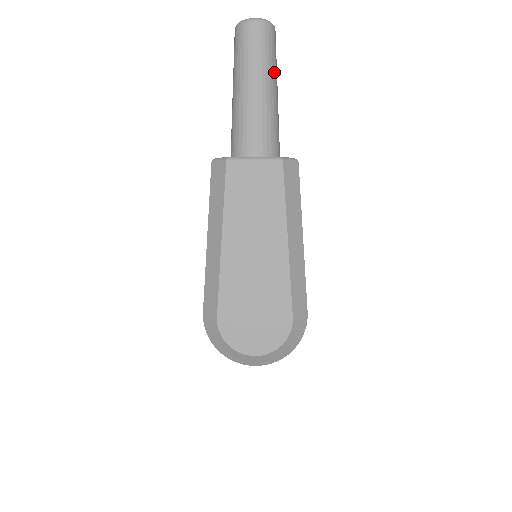
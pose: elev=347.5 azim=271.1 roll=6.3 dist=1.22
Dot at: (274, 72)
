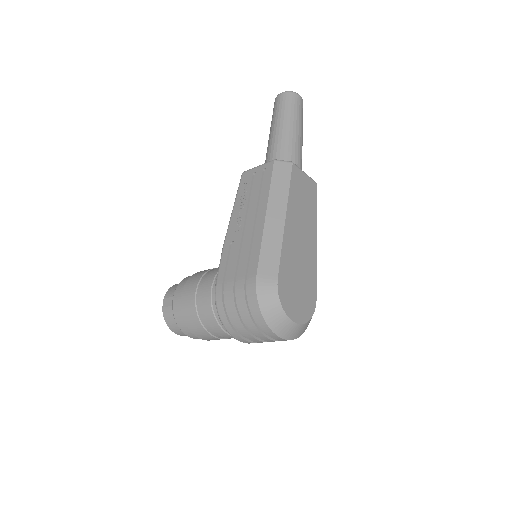
Dot at: occluded
